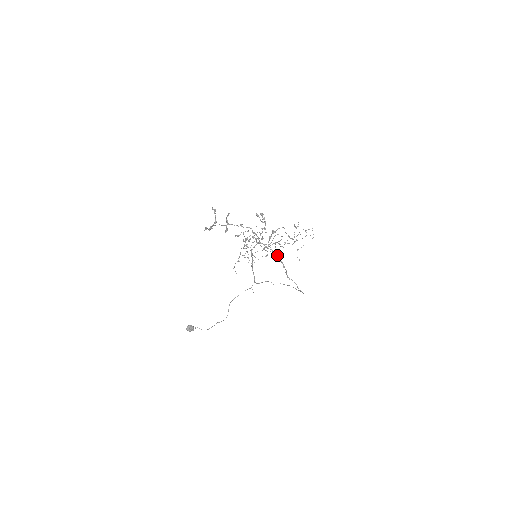
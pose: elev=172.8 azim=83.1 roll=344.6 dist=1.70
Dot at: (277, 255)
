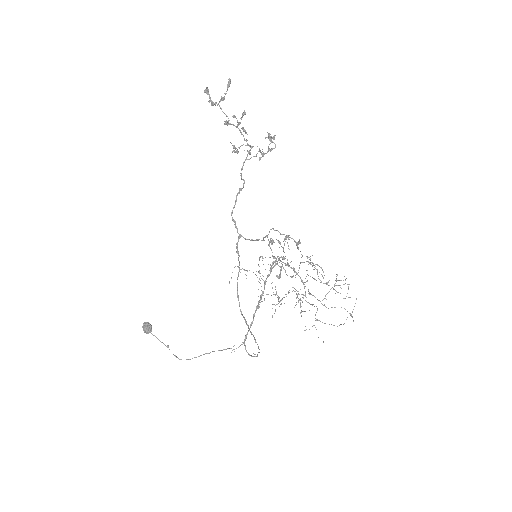
Dot at: occluded
